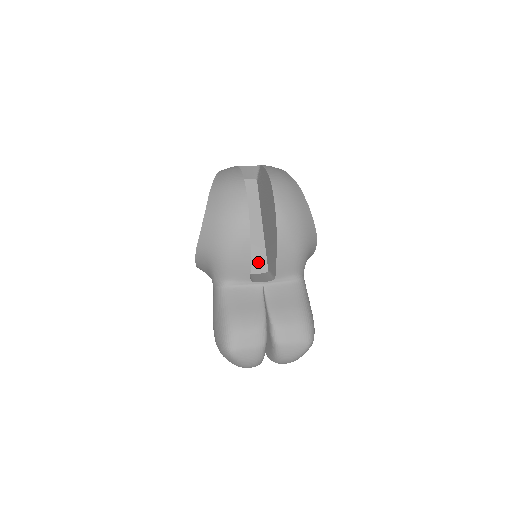
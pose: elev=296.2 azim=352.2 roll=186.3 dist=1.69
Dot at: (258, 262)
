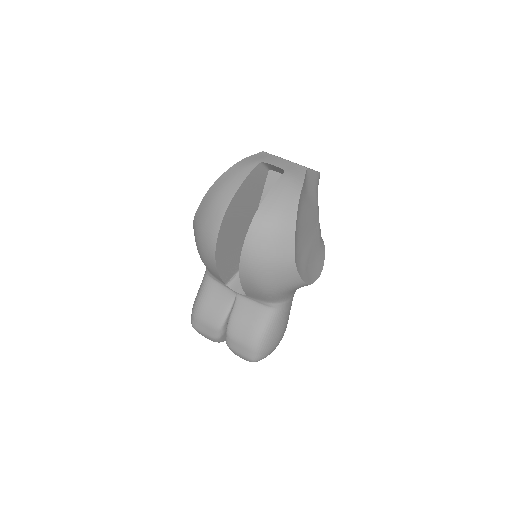
Dot at: occluded
